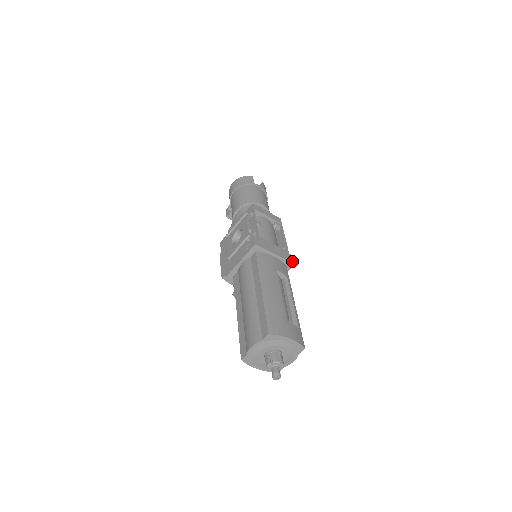
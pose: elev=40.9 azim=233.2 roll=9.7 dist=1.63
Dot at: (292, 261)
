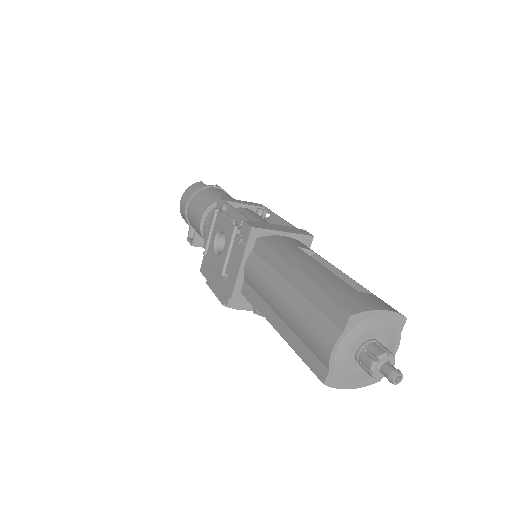
Dot at: (307, 234)
